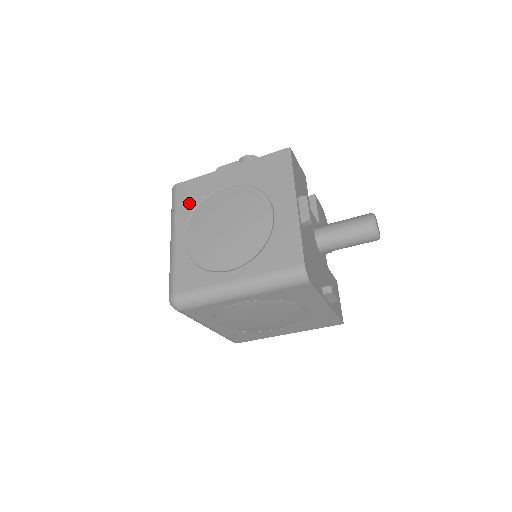
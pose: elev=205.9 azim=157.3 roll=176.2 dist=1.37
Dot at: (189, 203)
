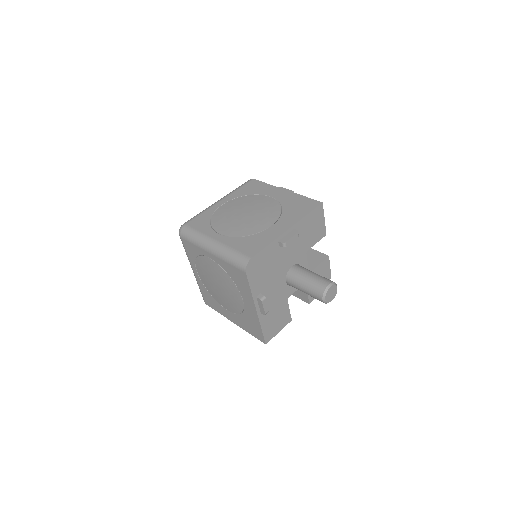
Dot at: (246, 191)
